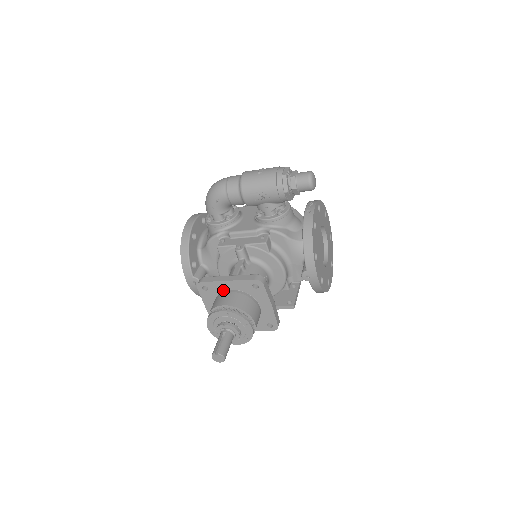
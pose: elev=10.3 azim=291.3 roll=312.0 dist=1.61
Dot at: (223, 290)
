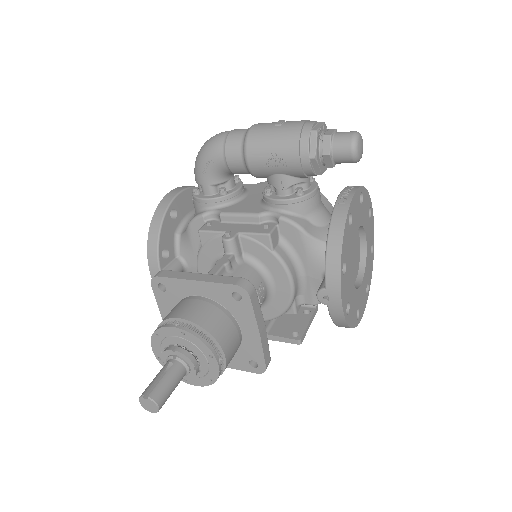
Dot at: (188, 295)
